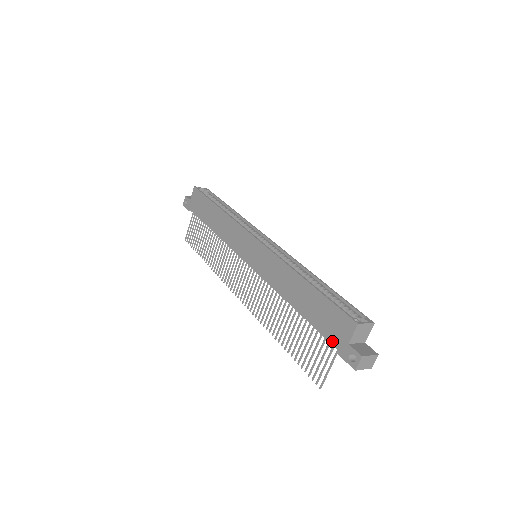
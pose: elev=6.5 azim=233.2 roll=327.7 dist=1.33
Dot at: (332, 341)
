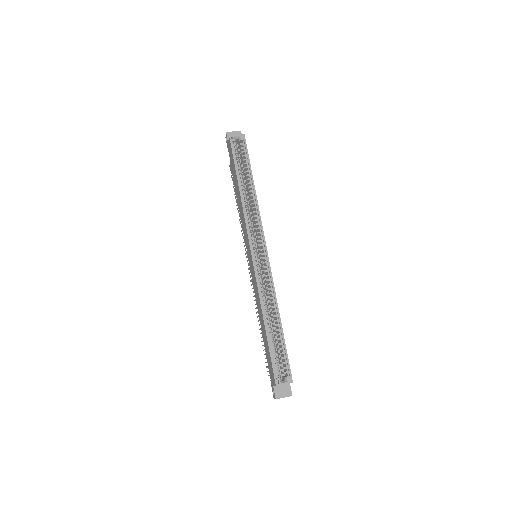
Dot at: (269, 372)
